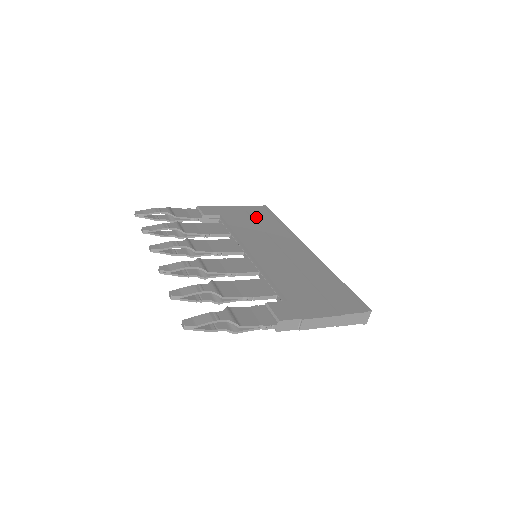
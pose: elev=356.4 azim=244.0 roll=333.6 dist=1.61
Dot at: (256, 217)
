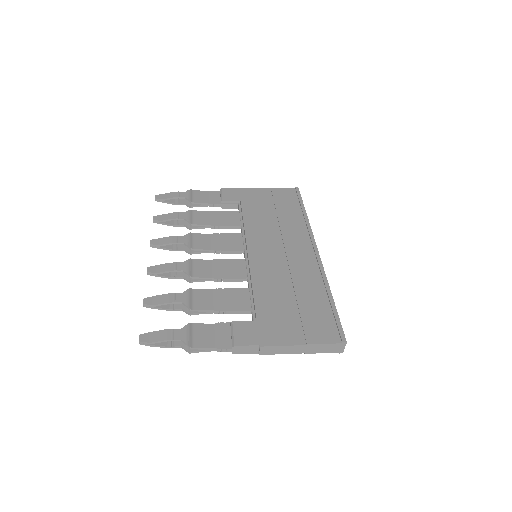
Dot at: (279, 204)
